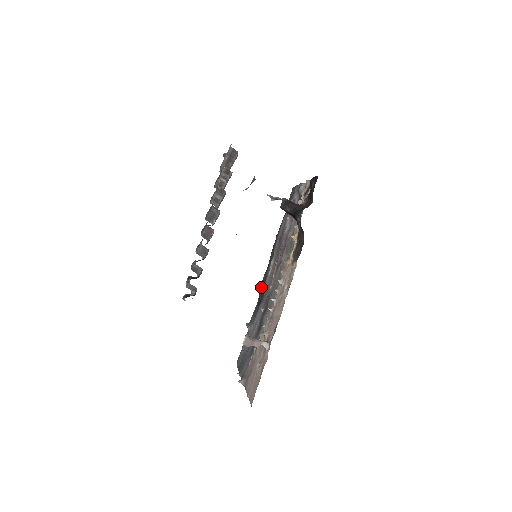
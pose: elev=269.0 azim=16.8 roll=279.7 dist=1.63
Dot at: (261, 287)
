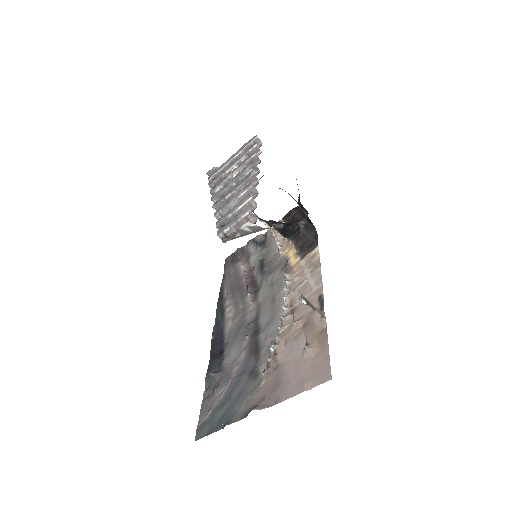
Dot at: (213, 340)
